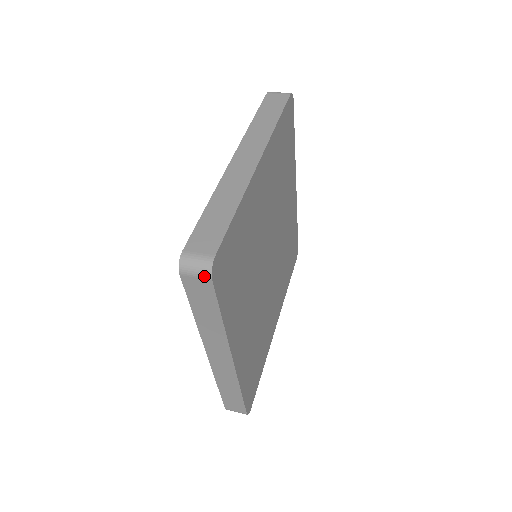
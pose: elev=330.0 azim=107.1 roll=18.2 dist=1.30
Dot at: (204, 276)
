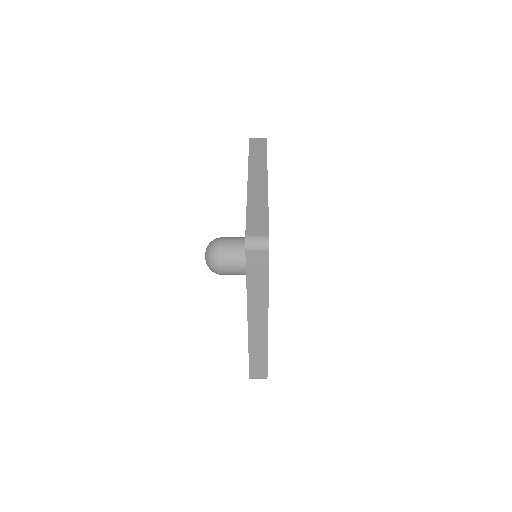
Dot at: (263, 138)
